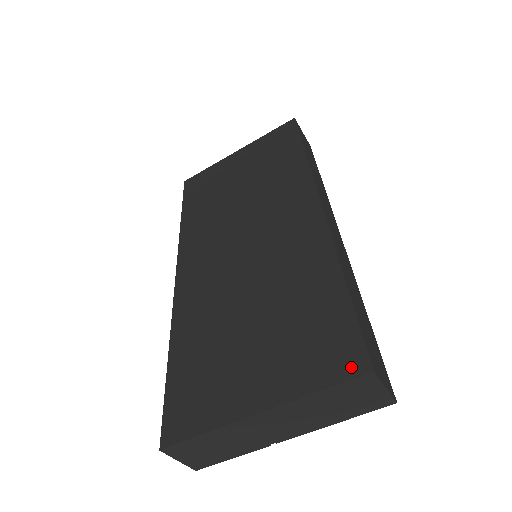
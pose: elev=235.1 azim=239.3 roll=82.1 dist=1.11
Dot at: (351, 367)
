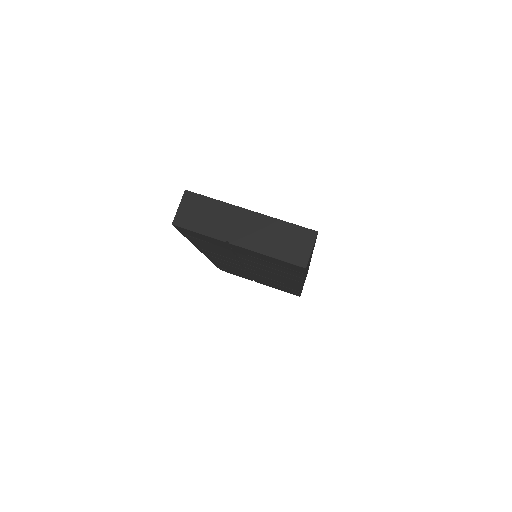
Dot at: occluded
